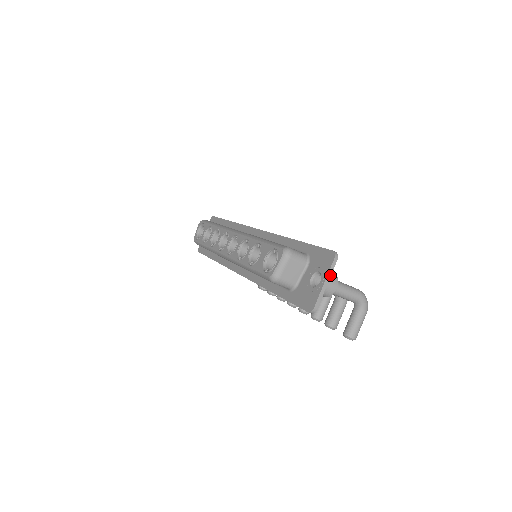
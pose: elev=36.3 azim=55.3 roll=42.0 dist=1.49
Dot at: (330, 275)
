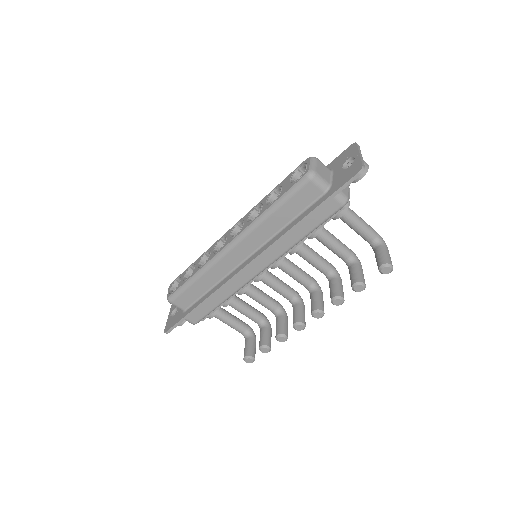
Dot at: (360, 152)
